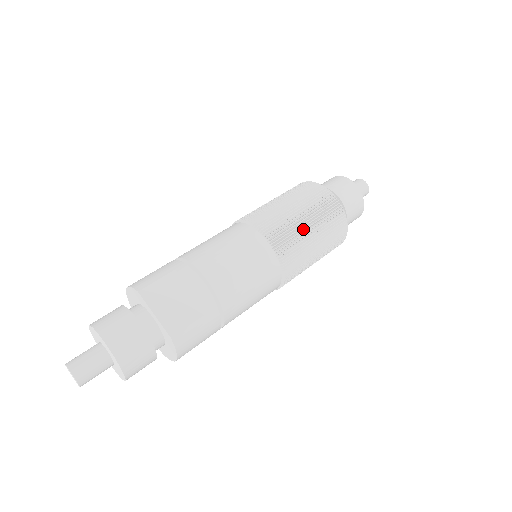
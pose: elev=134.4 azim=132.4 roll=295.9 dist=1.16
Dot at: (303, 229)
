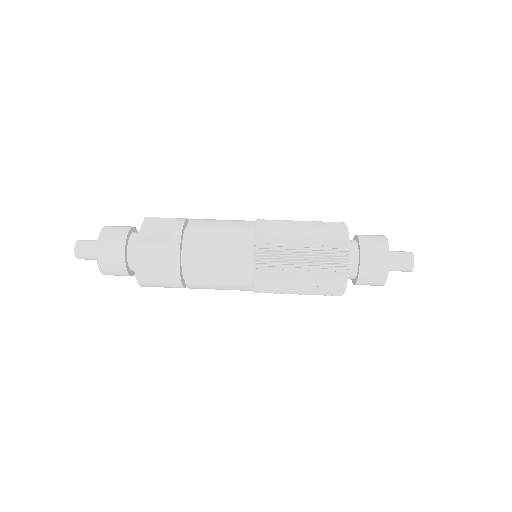
Dot at: (293, 234)
